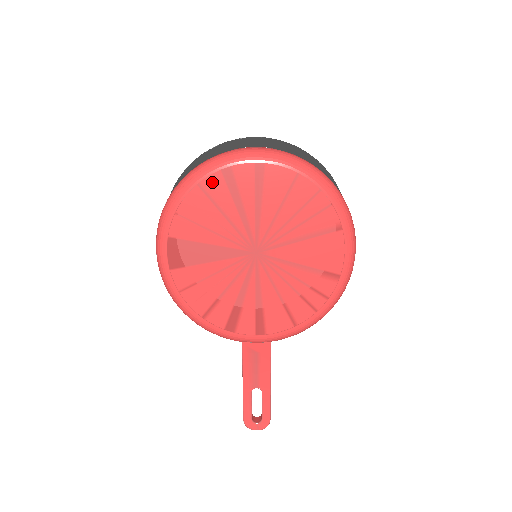
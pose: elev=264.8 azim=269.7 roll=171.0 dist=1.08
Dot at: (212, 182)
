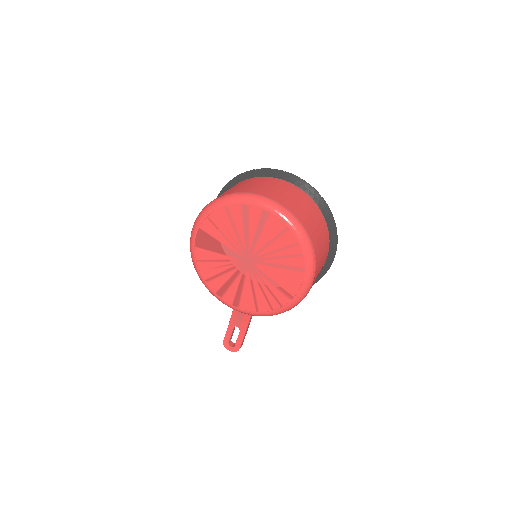
Dot at: (234, 209)
